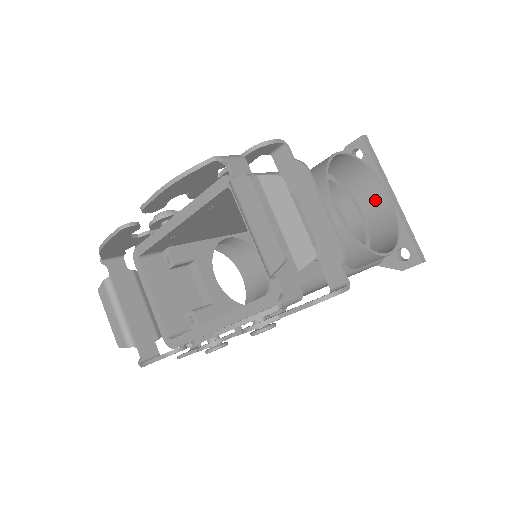
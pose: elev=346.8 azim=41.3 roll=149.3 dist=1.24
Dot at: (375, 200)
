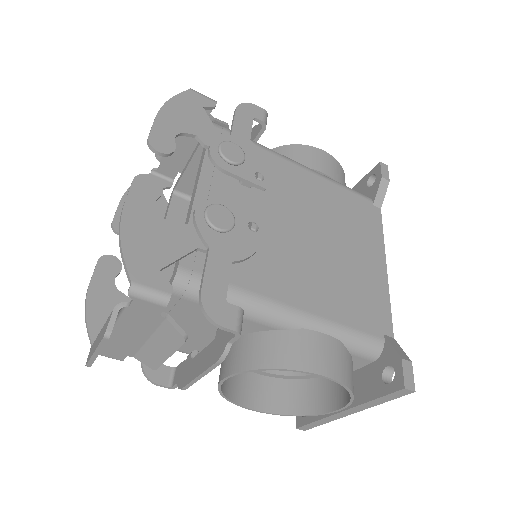
Dot at: occluded
